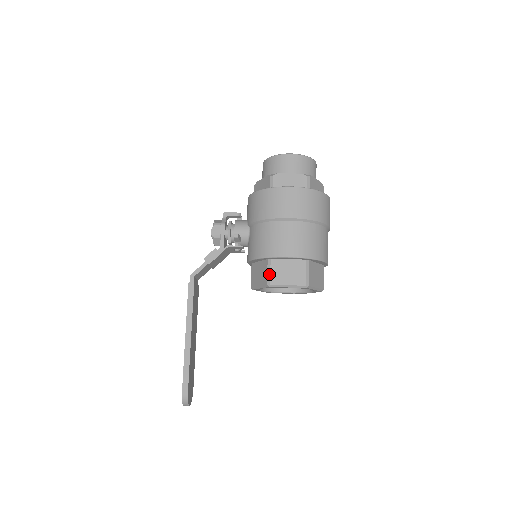
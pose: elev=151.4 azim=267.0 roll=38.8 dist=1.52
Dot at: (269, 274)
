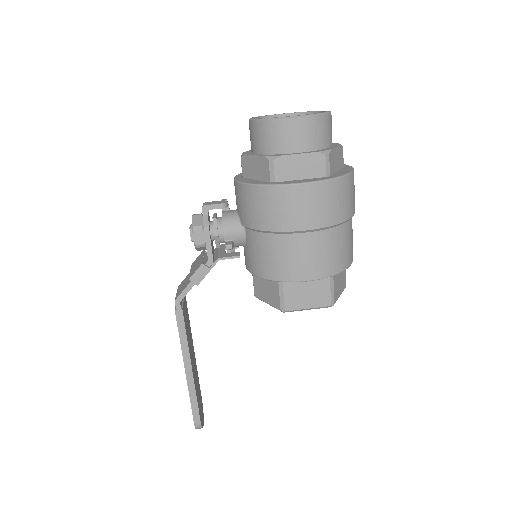
Dot at: (282, 299)
